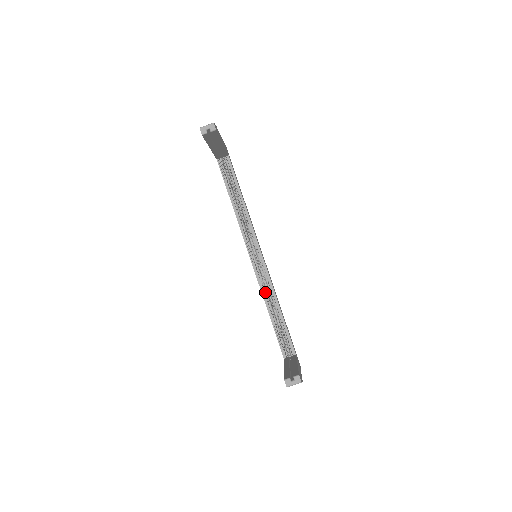
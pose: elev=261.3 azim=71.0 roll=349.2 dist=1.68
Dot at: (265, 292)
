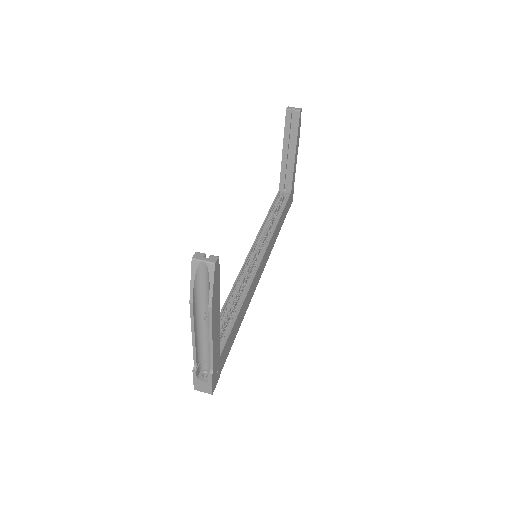
Dot at: (239, 284)
